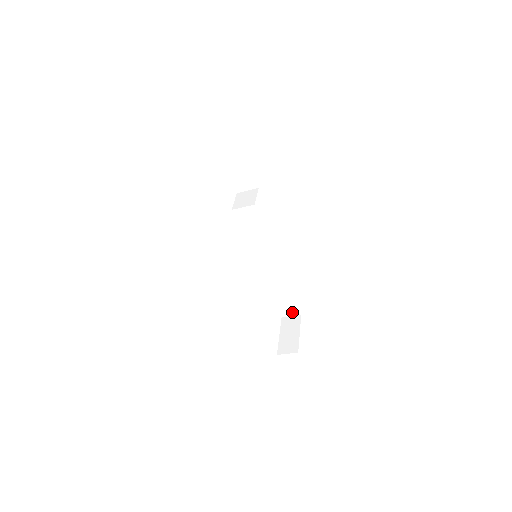
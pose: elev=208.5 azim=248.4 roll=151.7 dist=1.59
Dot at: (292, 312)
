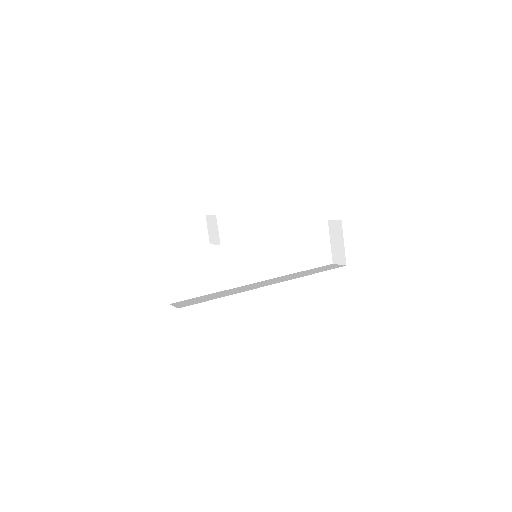
Dot at: occluded
